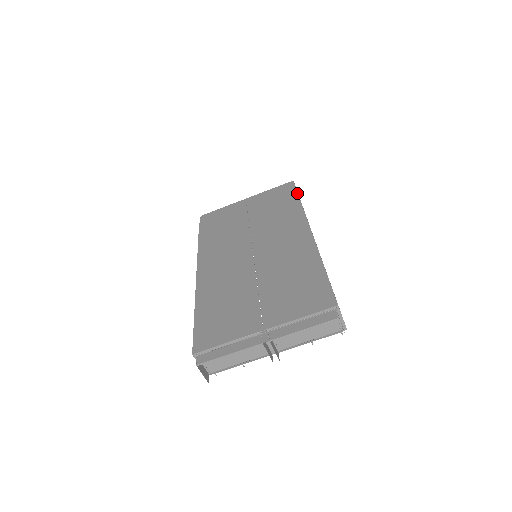
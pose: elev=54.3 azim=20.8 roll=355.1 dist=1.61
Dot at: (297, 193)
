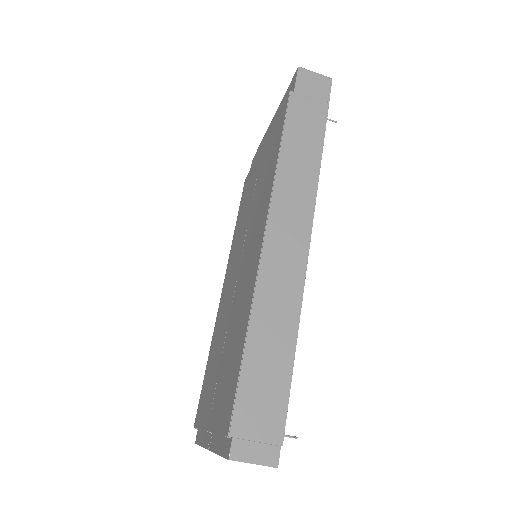
Dot at: (284, 113)
